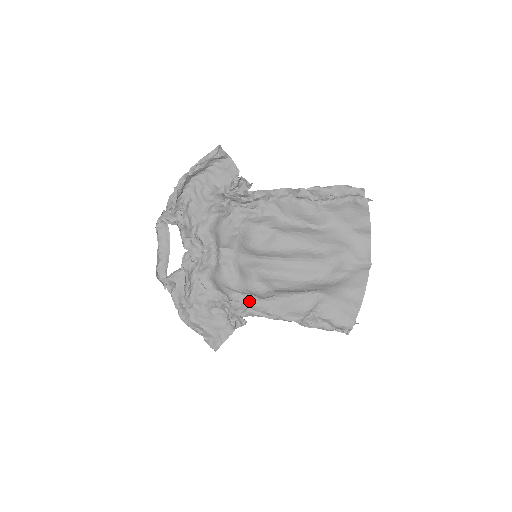
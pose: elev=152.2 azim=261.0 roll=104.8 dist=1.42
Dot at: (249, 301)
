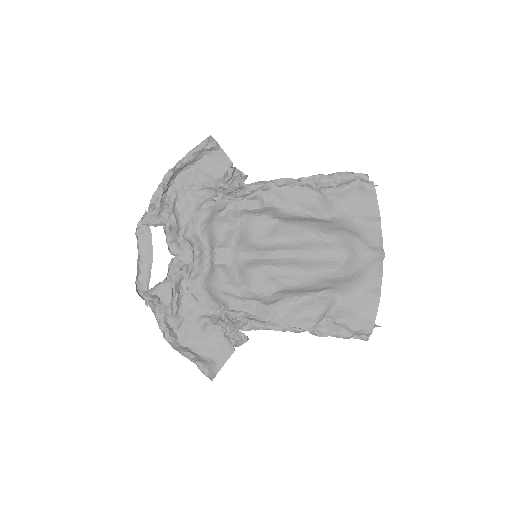
Dot at: (252, 308)
